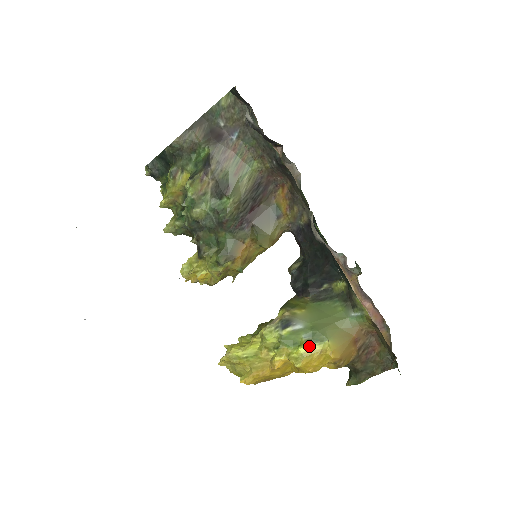
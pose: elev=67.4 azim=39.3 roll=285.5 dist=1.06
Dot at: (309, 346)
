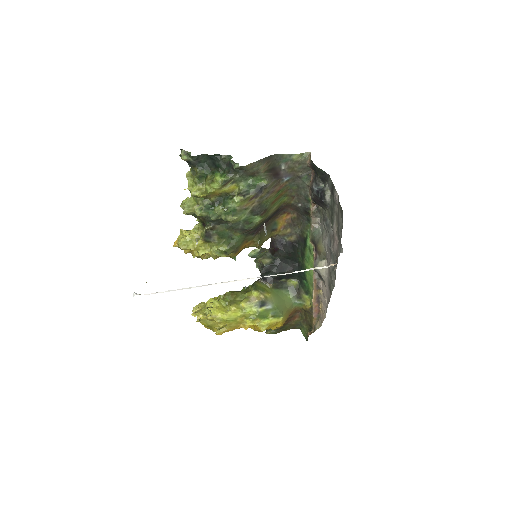
Dot at: (272, 319)
